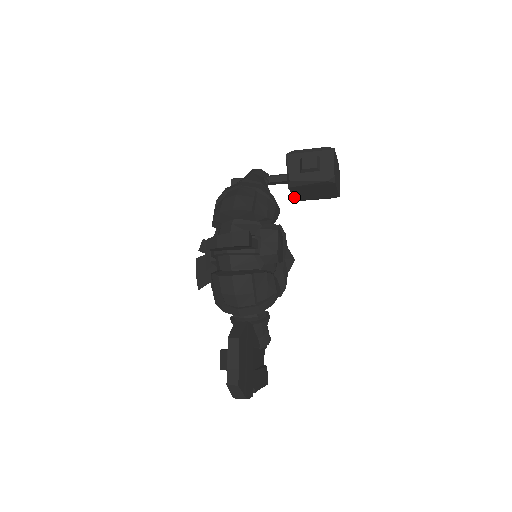
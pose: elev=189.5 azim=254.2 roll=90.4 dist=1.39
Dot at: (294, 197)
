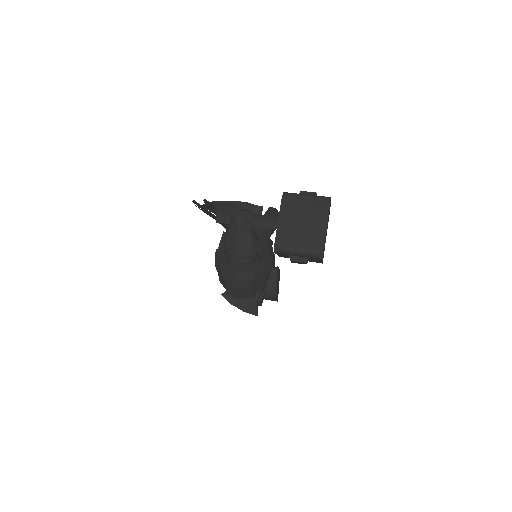
Dot at: occluded
